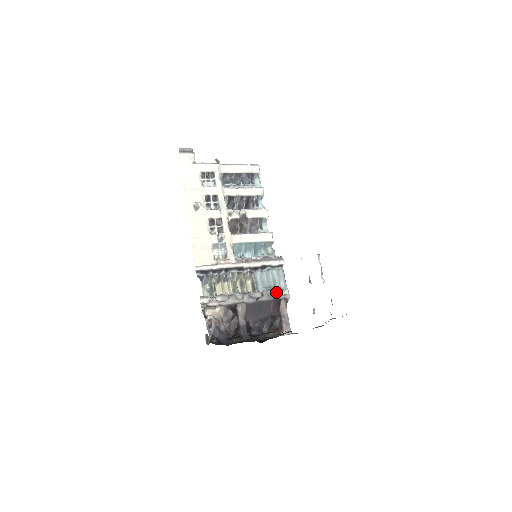
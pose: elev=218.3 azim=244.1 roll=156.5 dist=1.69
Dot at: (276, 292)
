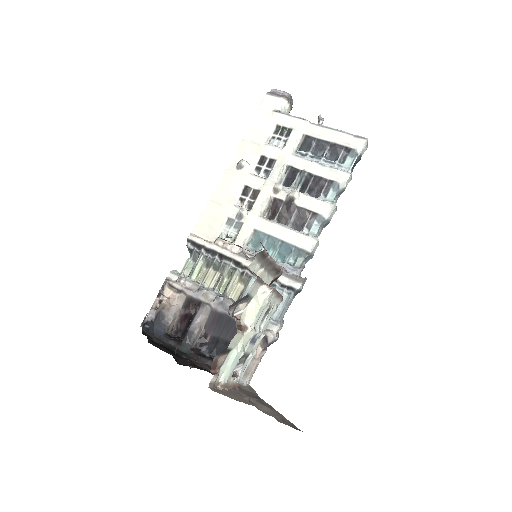
Dot at: occluded
